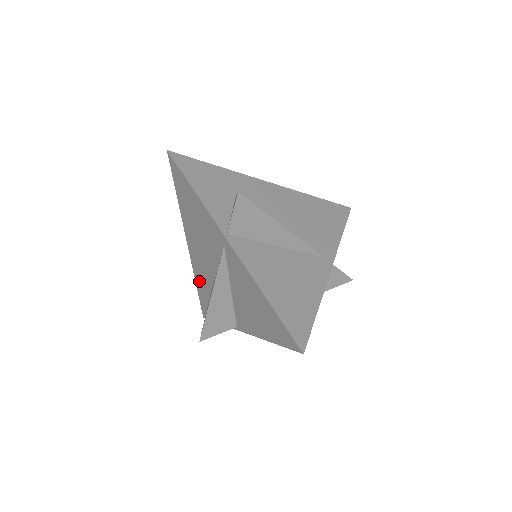
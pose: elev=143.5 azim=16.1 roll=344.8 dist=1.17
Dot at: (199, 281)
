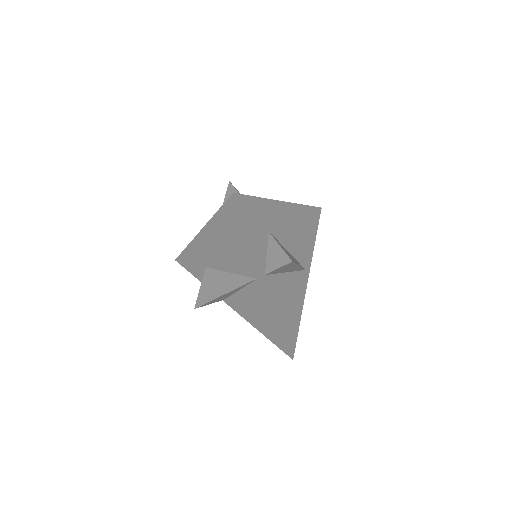
Dot at: (194, 251)
